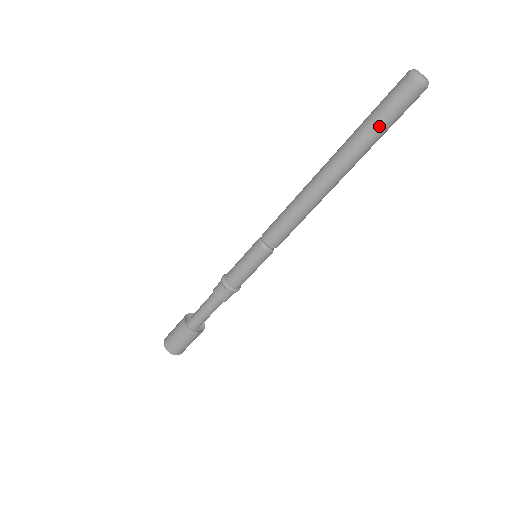
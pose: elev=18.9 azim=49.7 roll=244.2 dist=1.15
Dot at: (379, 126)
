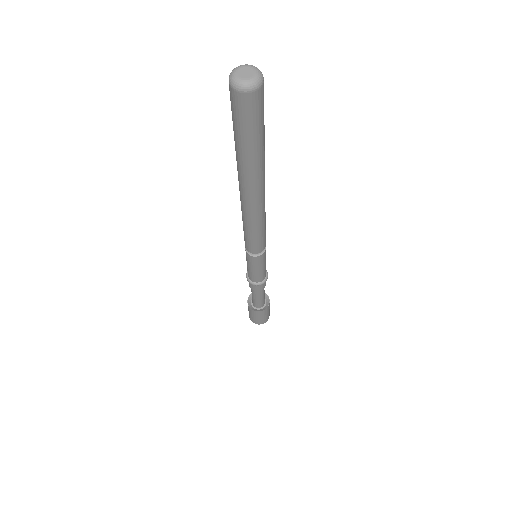
Dot at: (241, 143)
